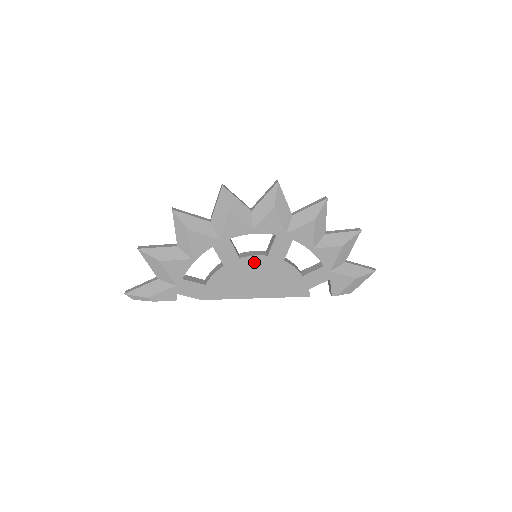
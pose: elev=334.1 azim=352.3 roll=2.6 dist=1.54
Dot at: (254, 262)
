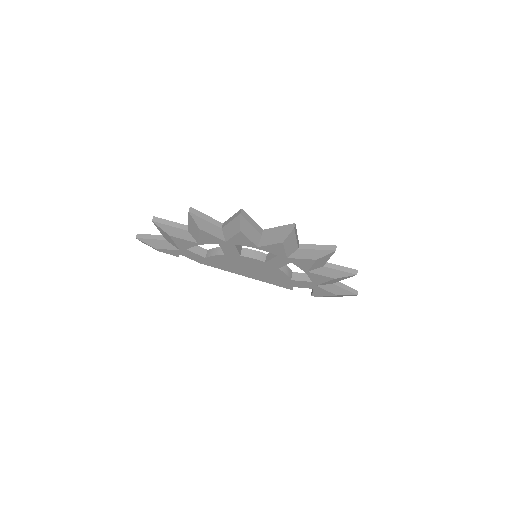
Dot at: (252, 261)
